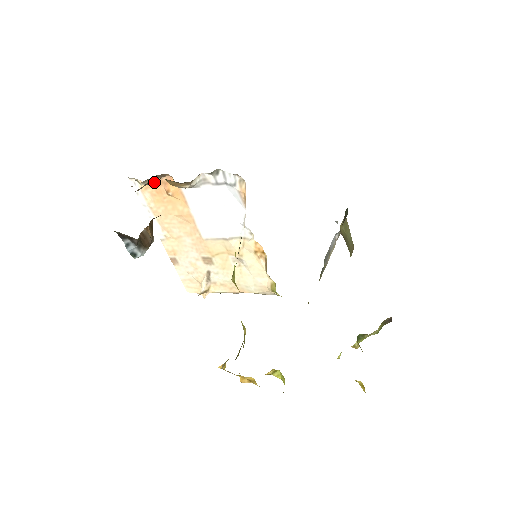
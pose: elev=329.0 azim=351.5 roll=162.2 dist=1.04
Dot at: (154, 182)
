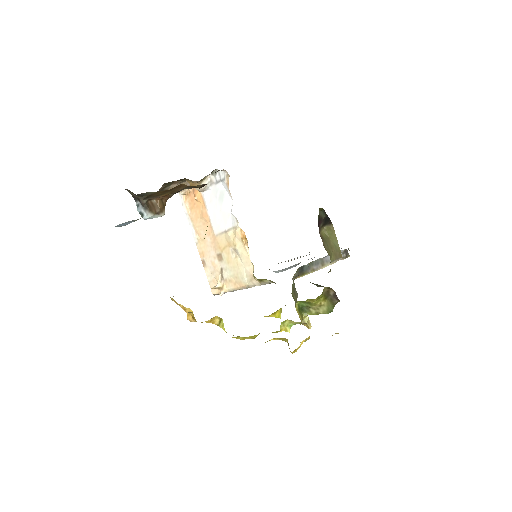
Dot at: (189, 192)
